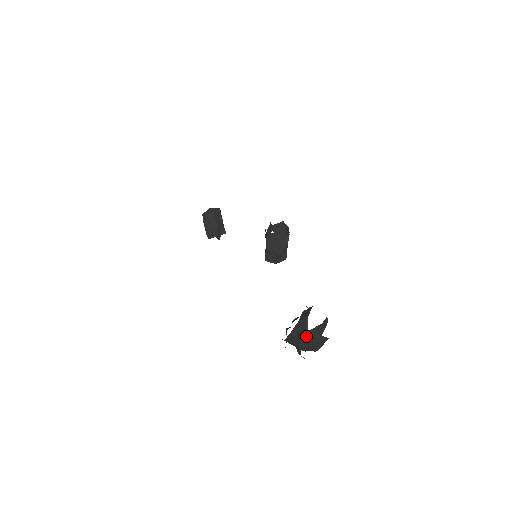
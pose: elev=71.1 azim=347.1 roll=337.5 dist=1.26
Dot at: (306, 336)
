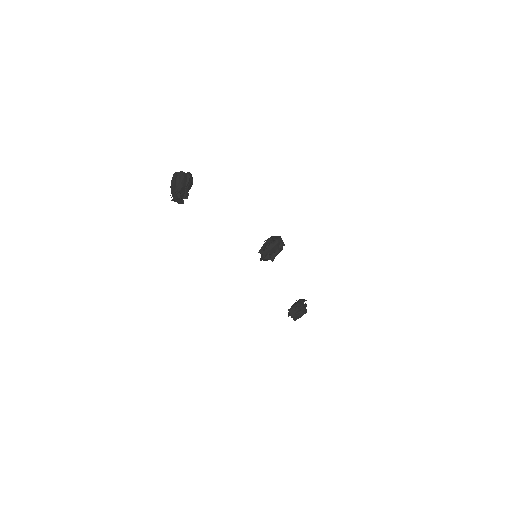
Dot at: occluded
